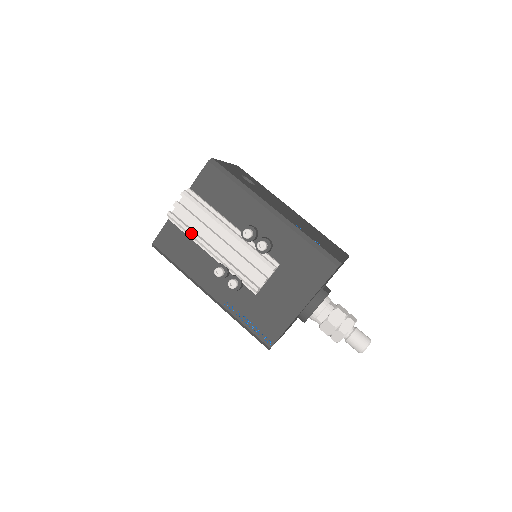
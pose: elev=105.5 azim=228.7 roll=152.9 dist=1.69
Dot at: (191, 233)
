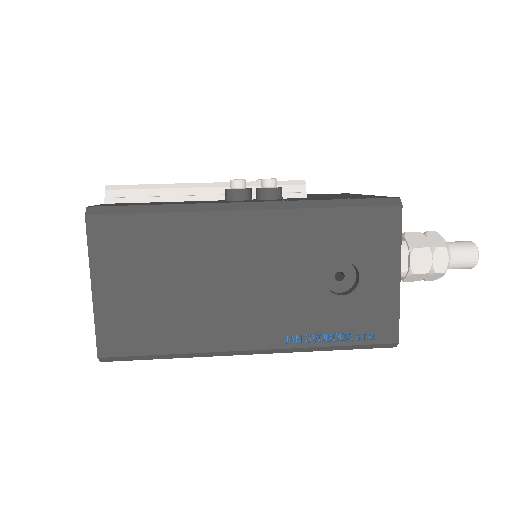
Dot at: (161, 184)
